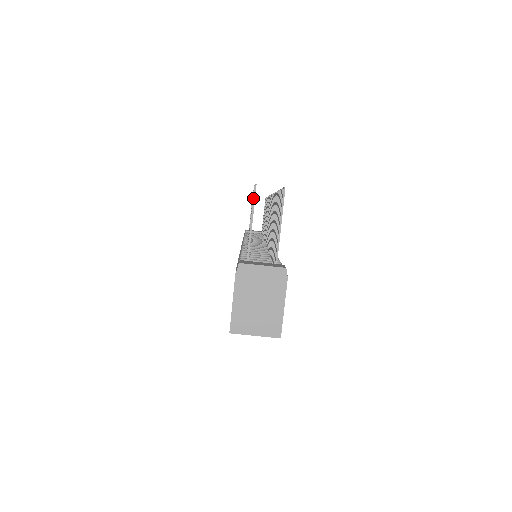
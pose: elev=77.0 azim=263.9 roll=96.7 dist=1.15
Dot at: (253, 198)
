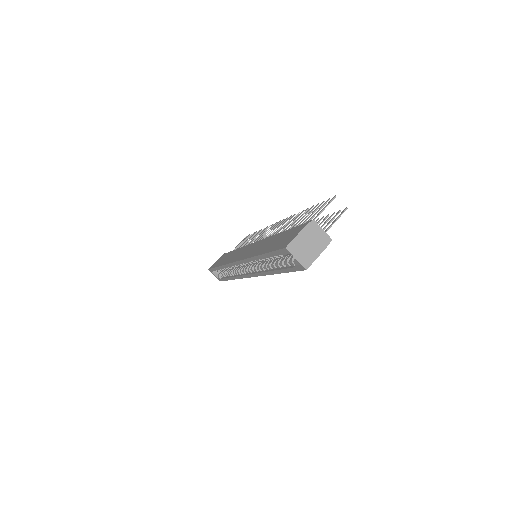
Dot at: (331, 200)
